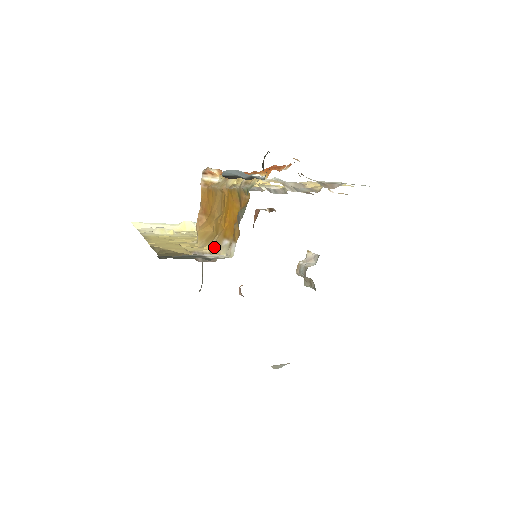
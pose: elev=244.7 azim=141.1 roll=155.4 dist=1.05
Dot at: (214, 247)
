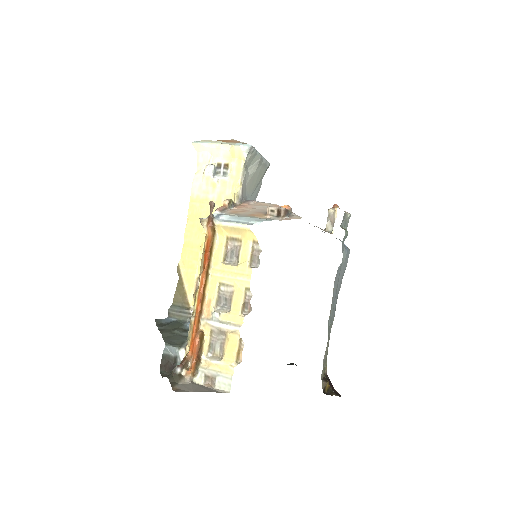
Dot at: occluded
